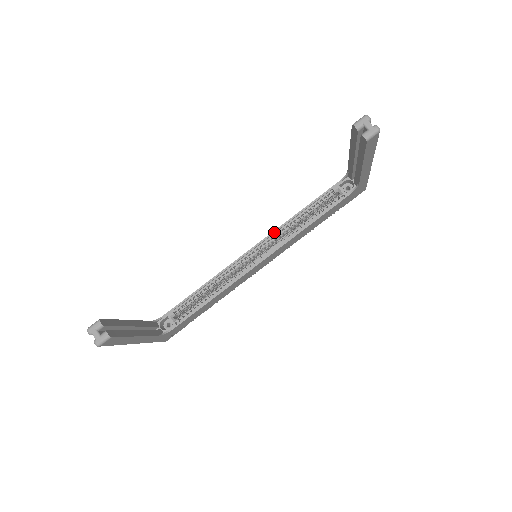
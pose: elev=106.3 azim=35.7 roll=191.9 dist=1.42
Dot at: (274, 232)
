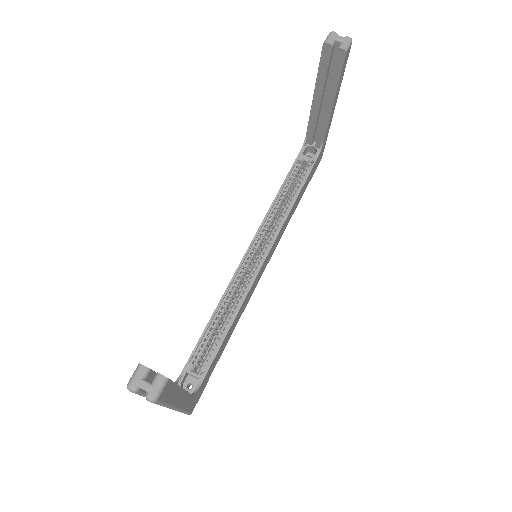
Dot at: (263, 223)
